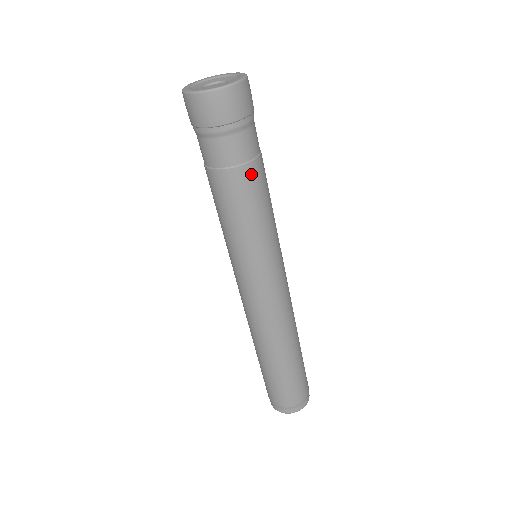
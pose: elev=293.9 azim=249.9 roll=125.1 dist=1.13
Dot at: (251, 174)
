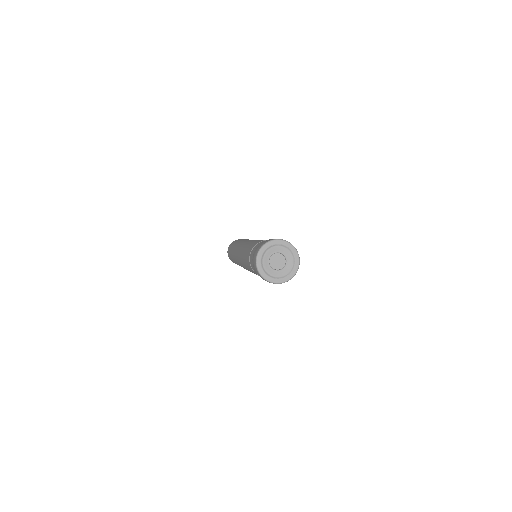
Dot at: occluded
